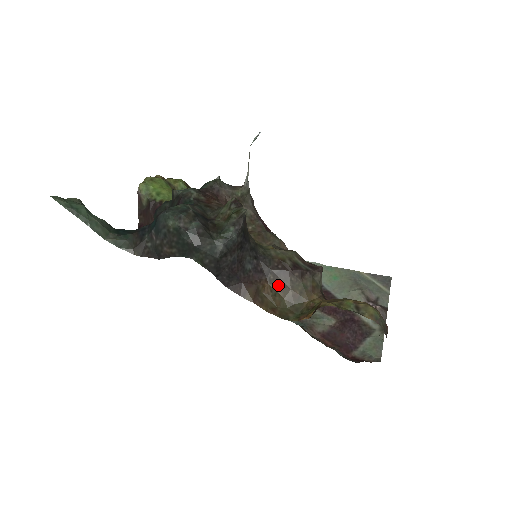
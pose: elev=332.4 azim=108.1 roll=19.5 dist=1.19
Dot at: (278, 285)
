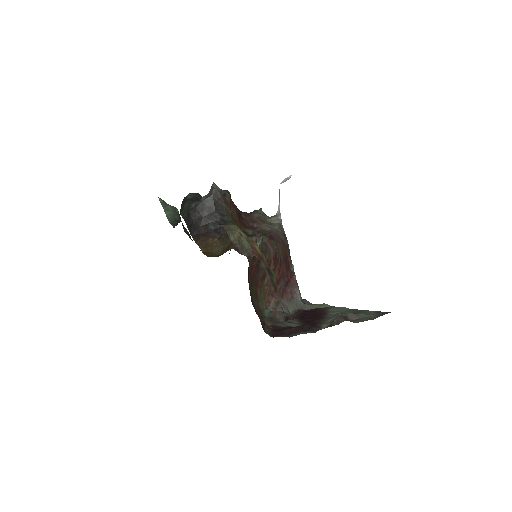
Dot at: (223, 241)
